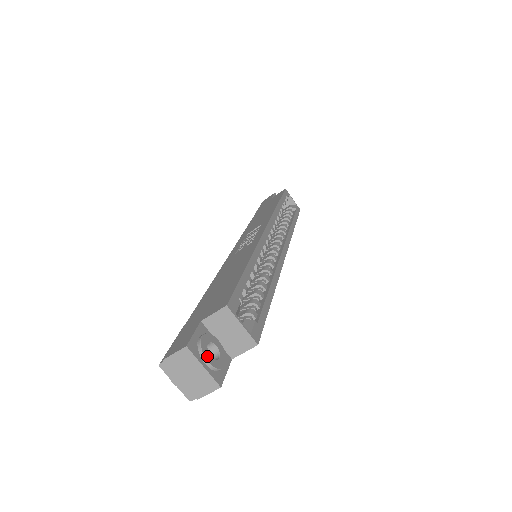
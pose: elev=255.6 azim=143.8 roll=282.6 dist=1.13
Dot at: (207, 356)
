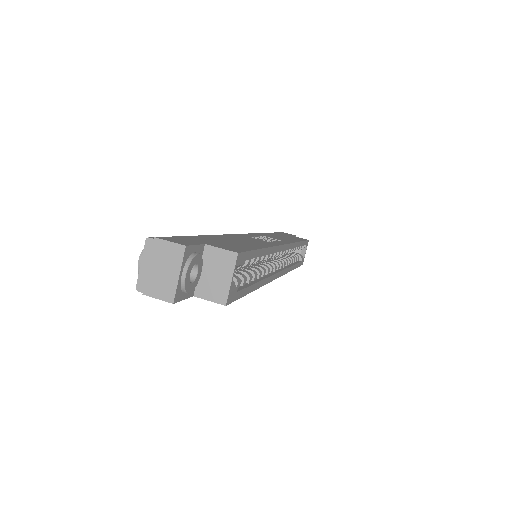
Dot at: (189, 270)
